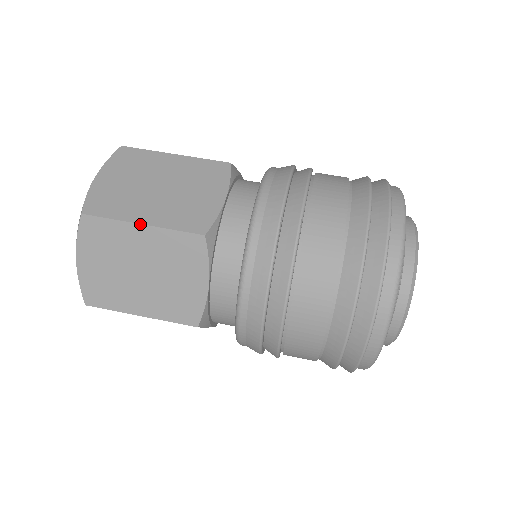
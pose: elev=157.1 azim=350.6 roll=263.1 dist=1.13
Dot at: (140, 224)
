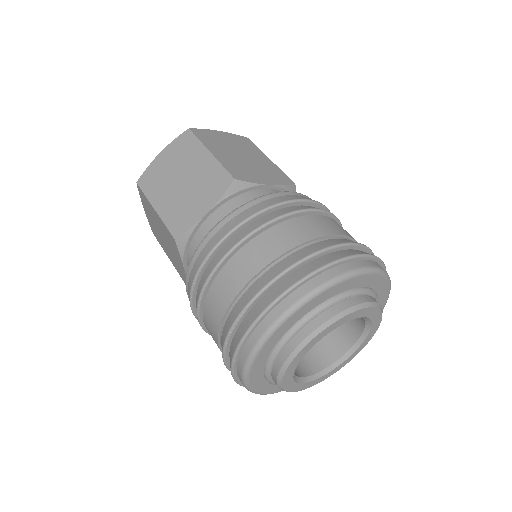
Dot at: (154, 208)
